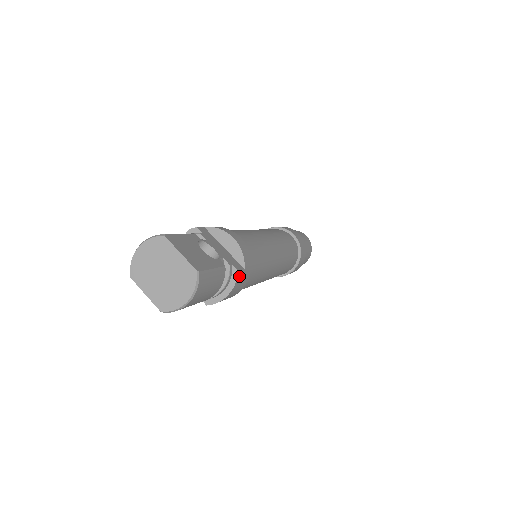
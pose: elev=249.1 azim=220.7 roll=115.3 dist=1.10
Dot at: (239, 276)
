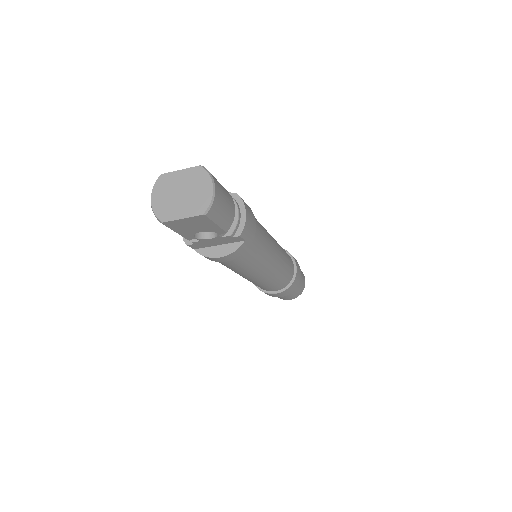
Dot at: (241, 199)
